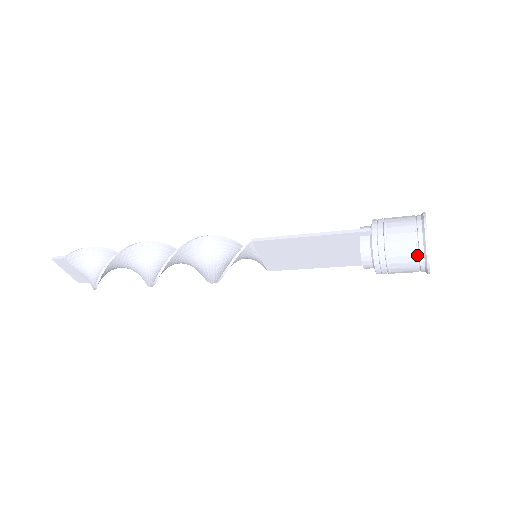
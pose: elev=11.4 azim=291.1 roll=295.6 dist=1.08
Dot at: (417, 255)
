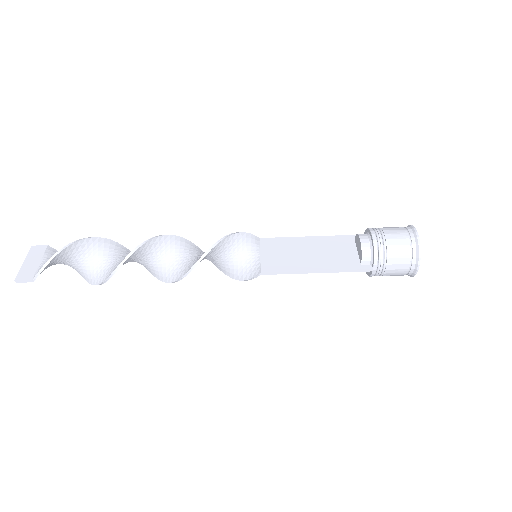
Dot at: (404, 228)
